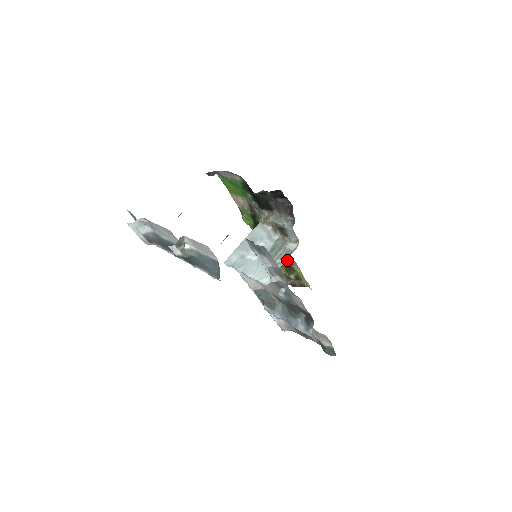
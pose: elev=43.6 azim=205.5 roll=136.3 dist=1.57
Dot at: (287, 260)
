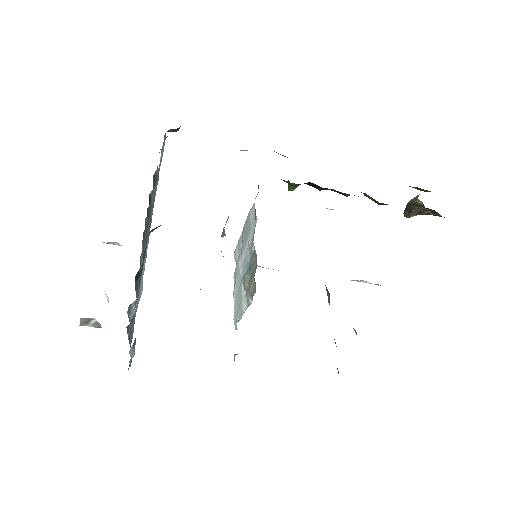
Dot at: (376, 201)
